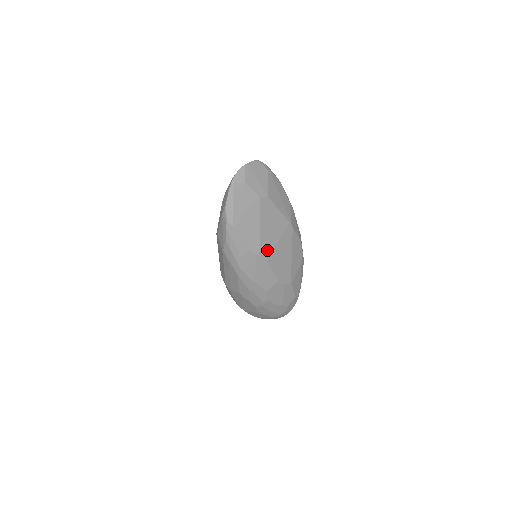
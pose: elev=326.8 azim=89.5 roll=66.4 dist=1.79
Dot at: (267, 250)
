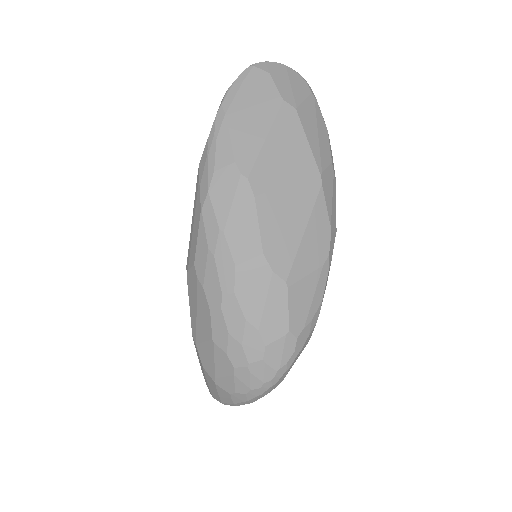
Dot at: (263, 181)
